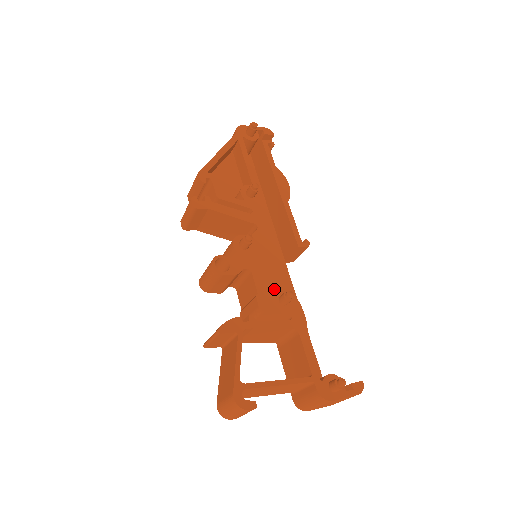
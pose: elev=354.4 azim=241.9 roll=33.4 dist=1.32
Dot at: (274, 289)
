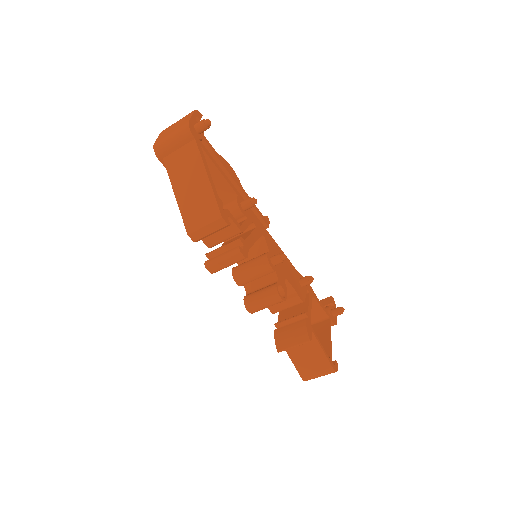
Dot at: (296, 280)
